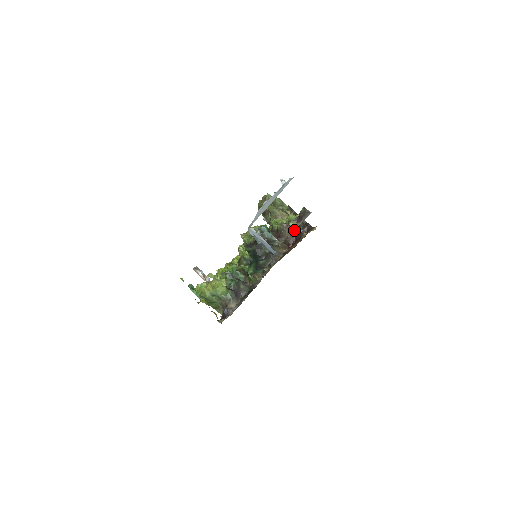
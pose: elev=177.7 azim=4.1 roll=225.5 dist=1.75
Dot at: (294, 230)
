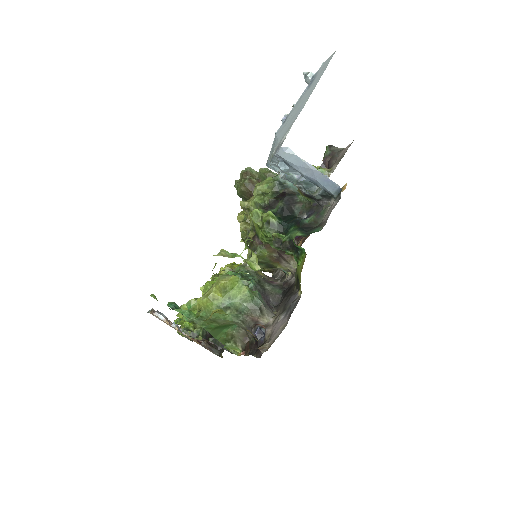
Dot at: occluded
